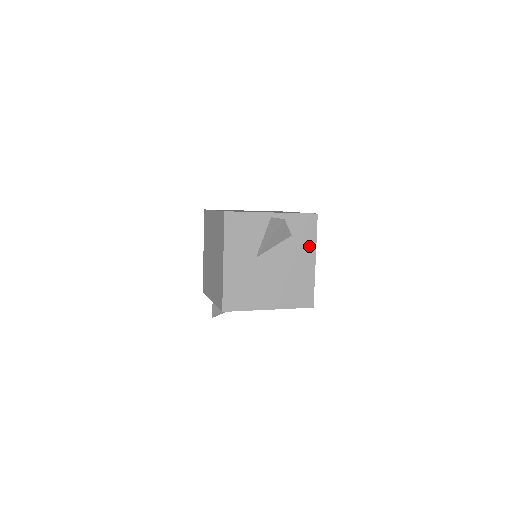
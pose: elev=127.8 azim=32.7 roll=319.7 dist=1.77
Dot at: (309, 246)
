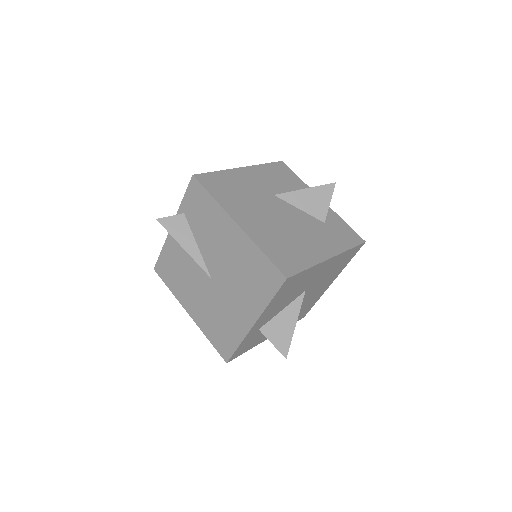
Dot at: (335, 245)
